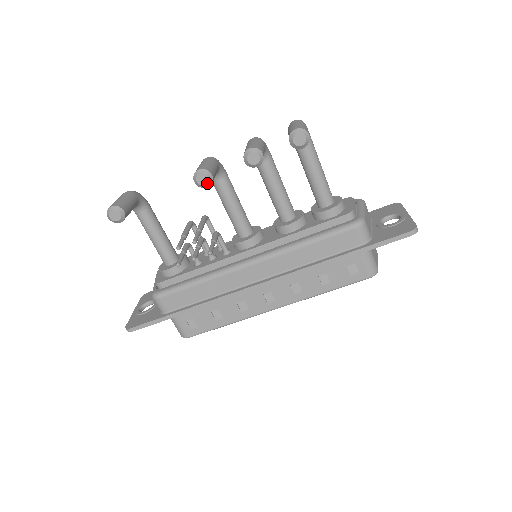
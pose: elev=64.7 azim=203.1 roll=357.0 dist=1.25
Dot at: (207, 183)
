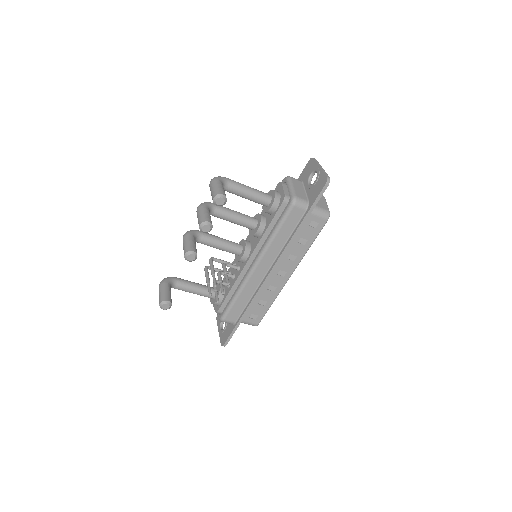
Dot at: (195, 257)
